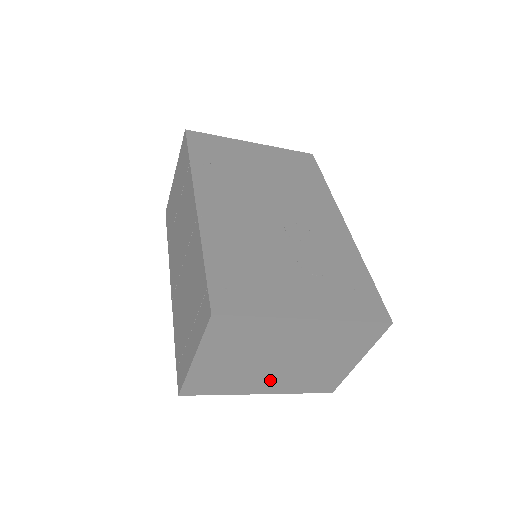
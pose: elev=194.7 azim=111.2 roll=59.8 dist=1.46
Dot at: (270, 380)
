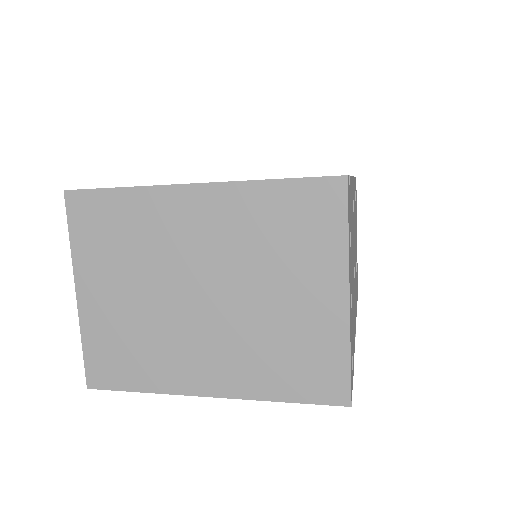
Dot at: (208, 353)
